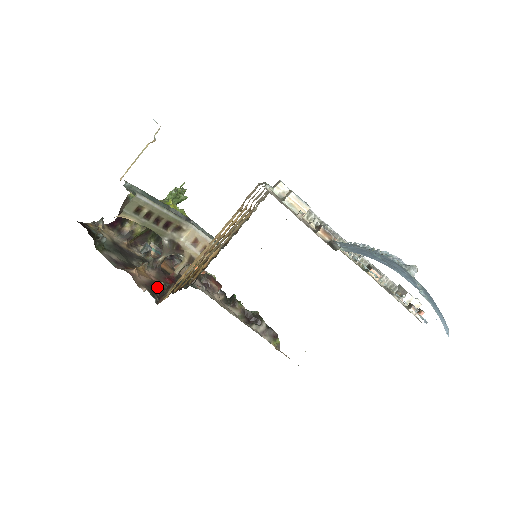
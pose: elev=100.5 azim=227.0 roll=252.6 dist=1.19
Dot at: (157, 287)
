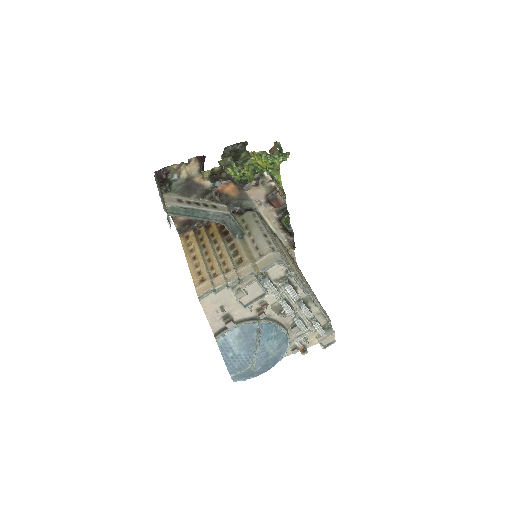
Dot at: (190, 222)
